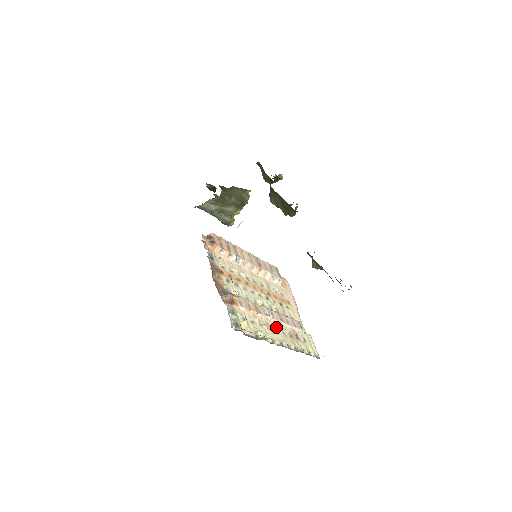
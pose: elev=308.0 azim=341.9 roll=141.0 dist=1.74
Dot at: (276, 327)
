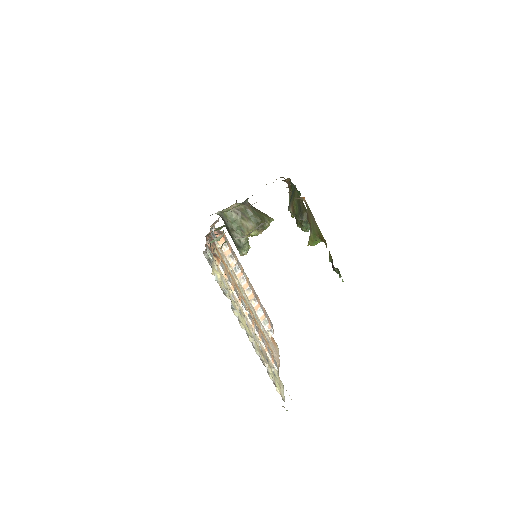
Dot at: (248, 325)
